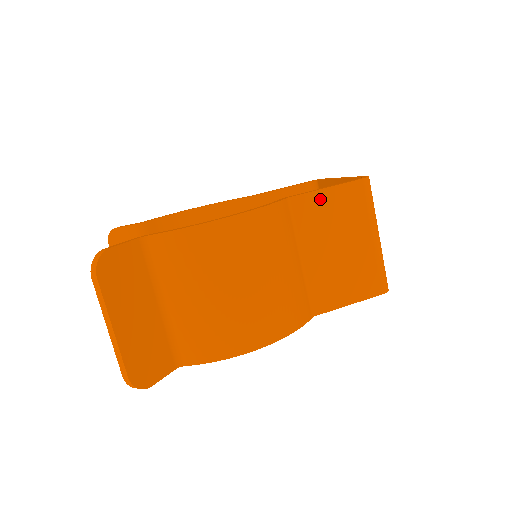
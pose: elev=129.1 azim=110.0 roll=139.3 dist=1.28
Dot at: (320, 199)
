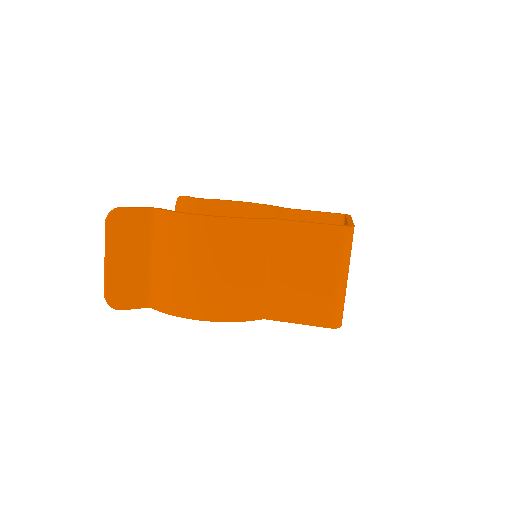
Dot at: (300, 230)
